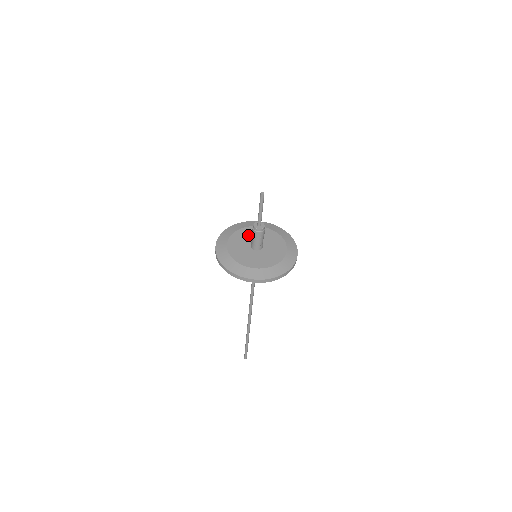
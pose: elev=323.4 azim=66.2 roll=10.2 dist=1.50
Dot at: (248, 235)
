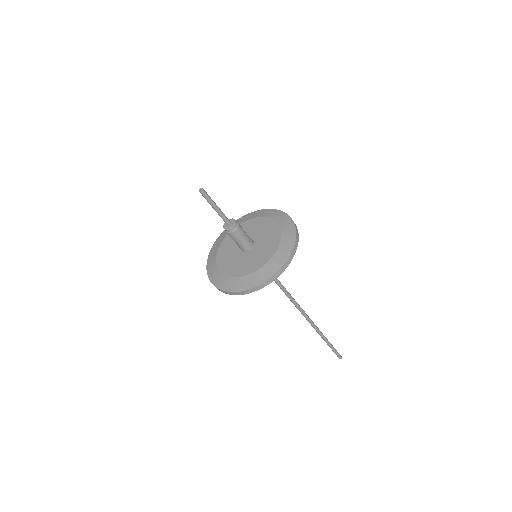
Dot at: (229, 248)
